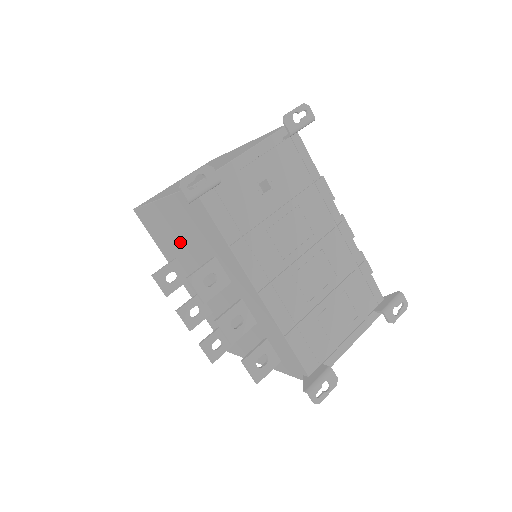
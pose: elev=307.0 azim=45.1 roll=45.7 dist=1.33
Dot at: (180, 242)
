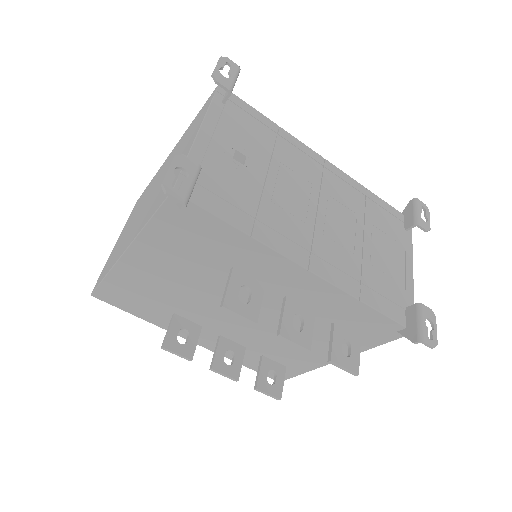
Dot at: (174, 287)
